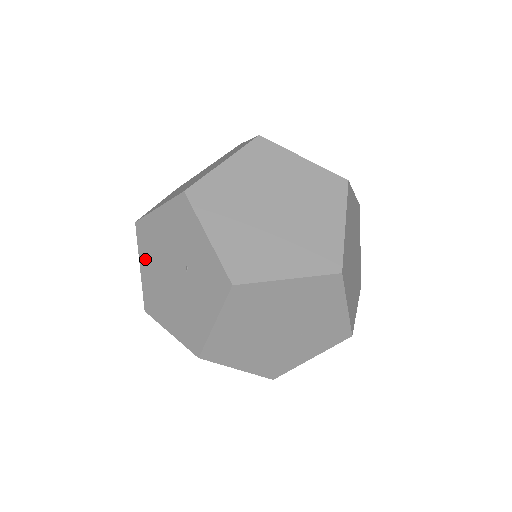
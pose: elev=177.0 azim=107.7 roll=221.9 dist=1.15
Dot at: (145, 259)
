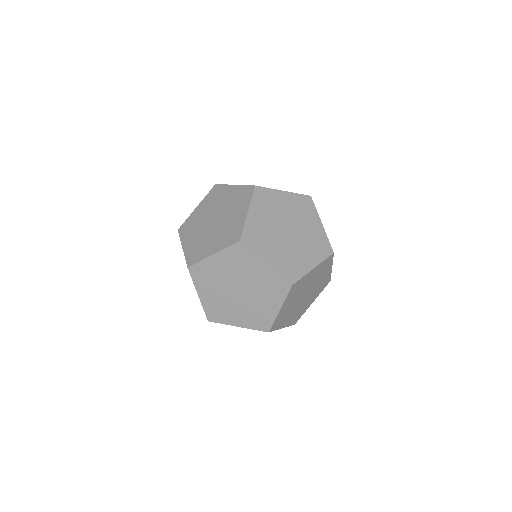
Dot at: occluded
